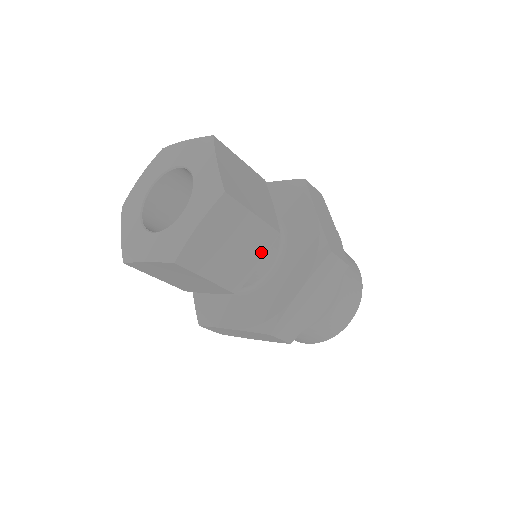
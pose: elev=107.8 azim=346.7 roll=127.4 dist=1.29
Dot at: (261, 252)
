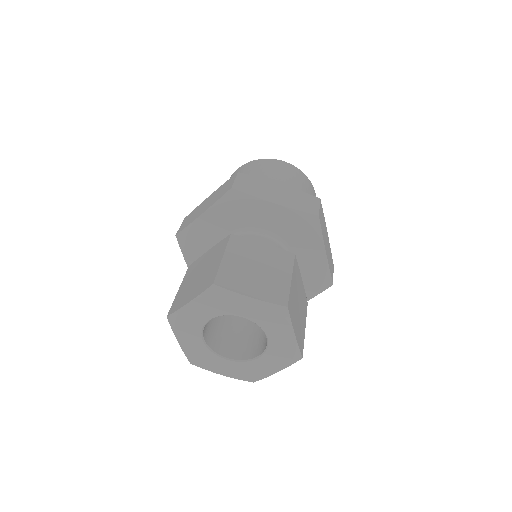
Dot at: occluded
